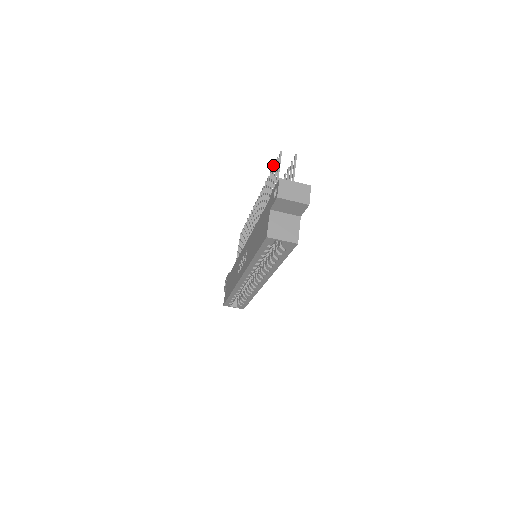
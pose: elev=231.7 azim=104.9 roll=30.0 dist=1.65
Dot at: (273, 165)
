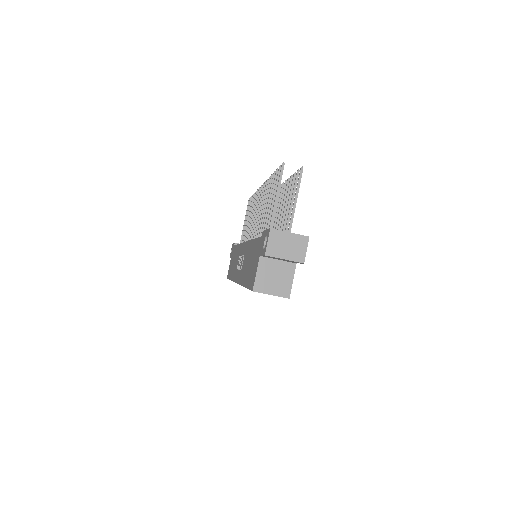
Dot at: occluded
